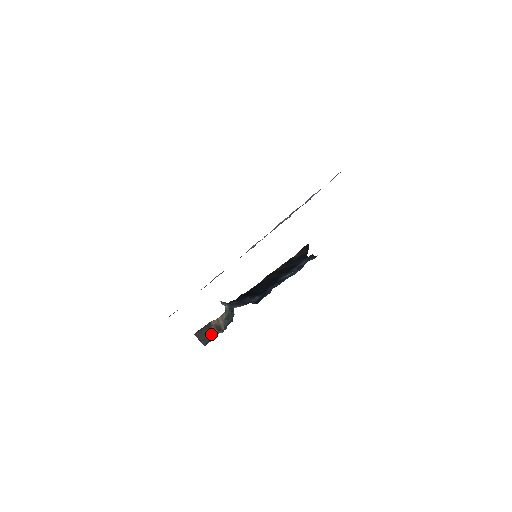
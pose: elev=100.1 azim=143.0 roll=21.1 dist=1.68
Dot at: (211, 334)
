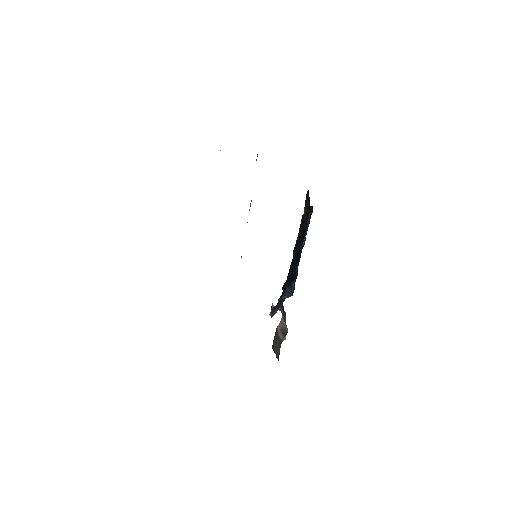
Dot at: occluded
